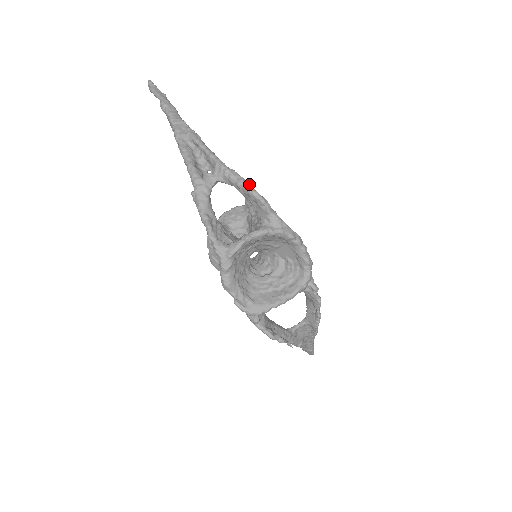
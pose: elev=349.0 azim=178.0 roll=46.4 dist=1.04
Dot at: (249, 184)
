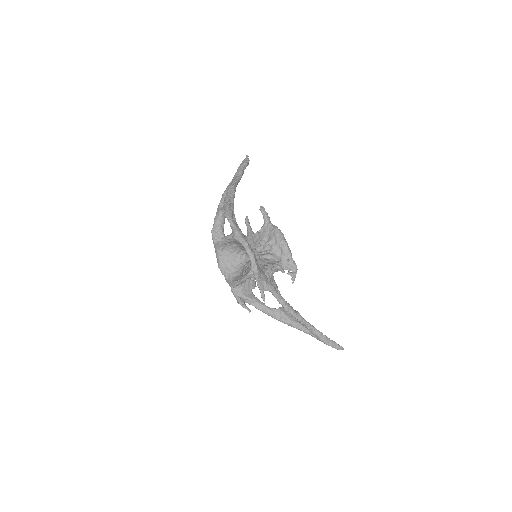
Dot at: (228, 211)
